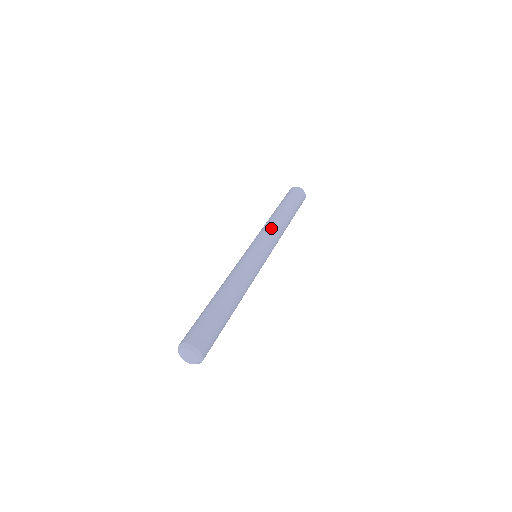
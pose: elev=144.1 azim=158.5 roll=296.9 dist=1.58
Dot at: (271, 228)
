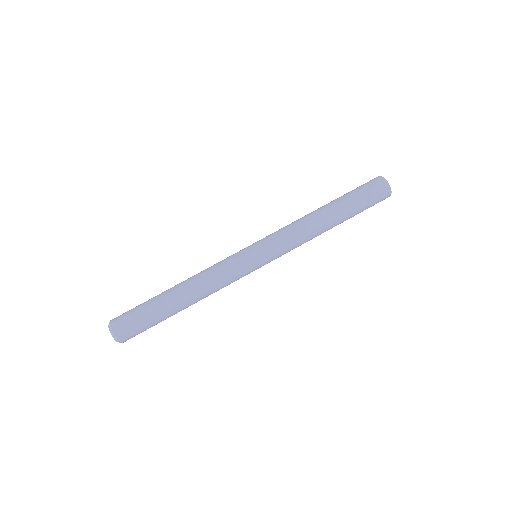
Dot at: (292, 230)
